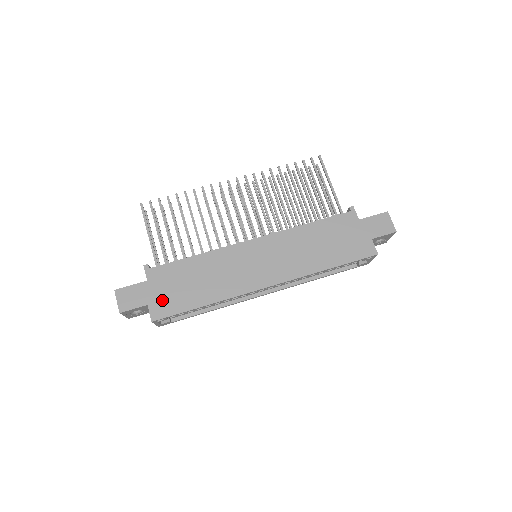
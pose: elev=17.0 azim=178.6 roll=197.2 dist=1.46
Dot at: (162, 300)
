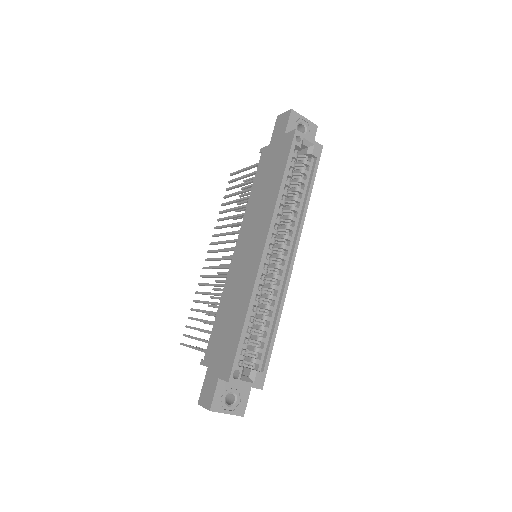
Dot at: (223, 361)
